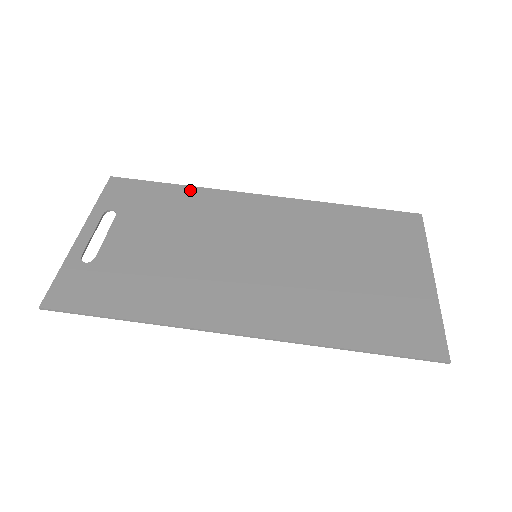
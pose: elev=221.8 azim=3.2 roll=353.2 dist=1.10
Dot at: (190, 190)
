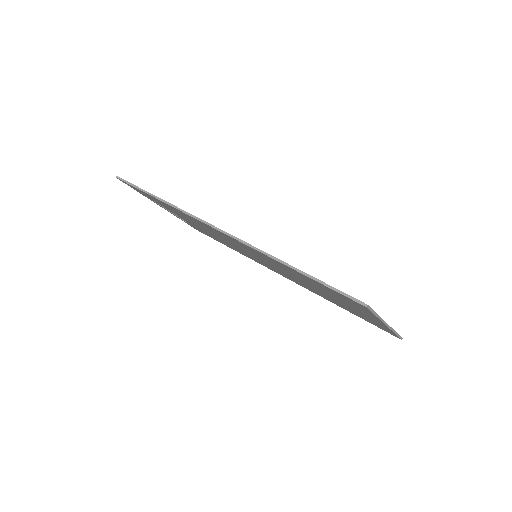
Dot at: occluded
